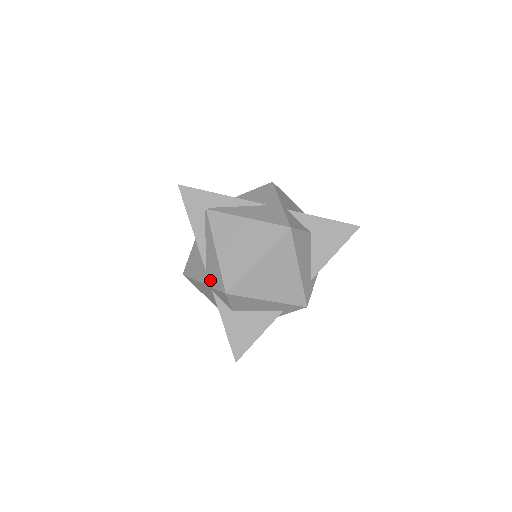
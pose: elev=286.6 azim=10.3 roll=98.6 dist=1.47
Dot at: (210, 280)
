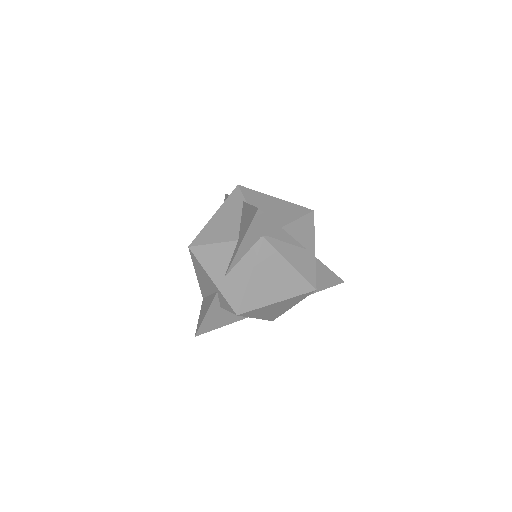
Dot at: (225, 289)
